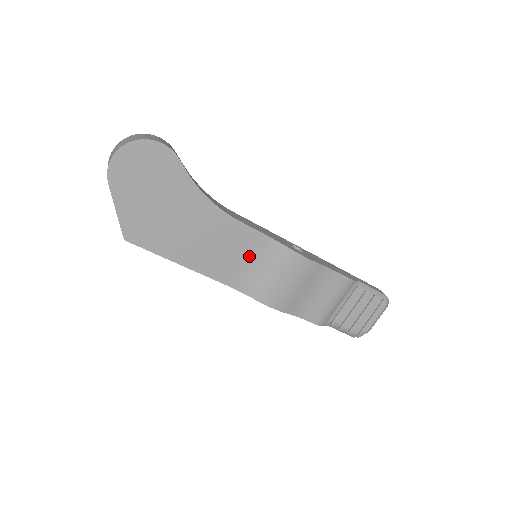
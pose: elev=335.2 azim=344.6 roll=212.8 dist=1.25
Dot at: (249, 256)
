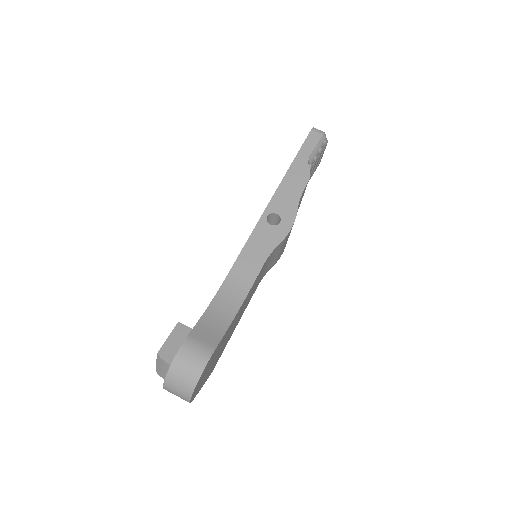
Dot at: (262, 272)
